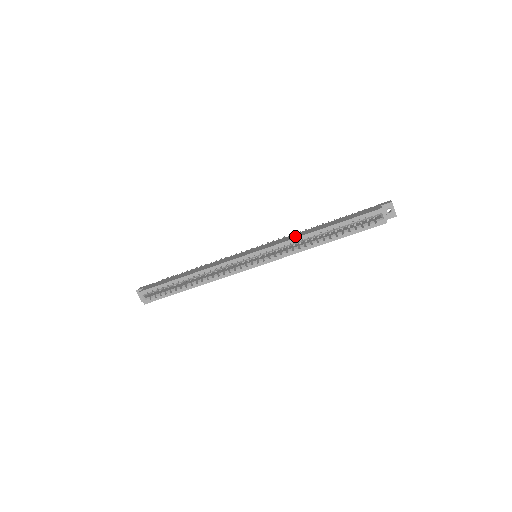
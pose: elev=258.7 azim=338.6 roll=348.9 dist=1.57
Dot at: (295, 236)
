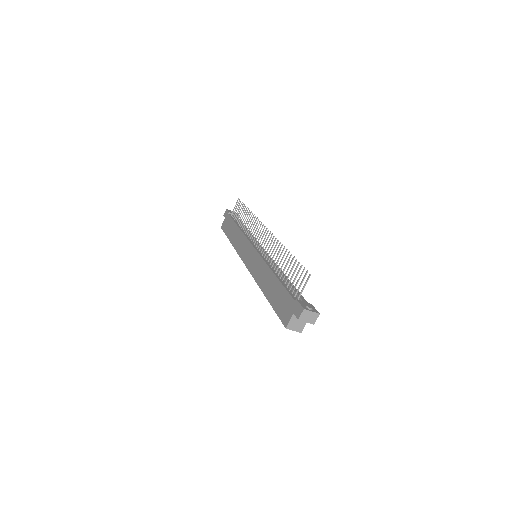
Dot at: (259, 277)
